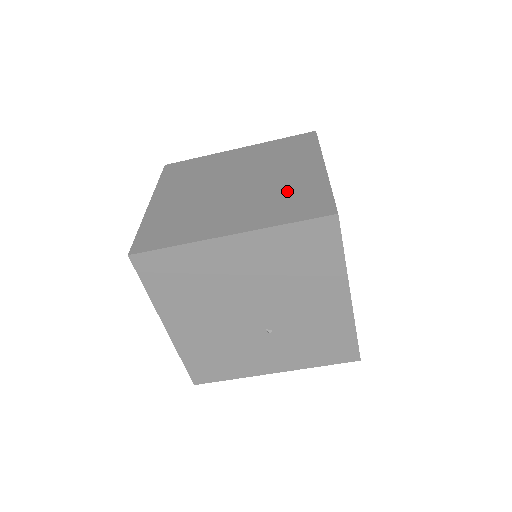
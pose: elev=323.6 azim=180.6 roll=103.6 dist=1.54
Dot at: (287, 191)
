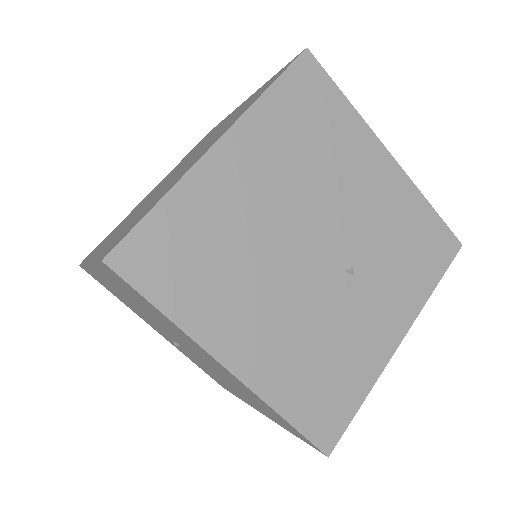
Dot at: (235, 114)
